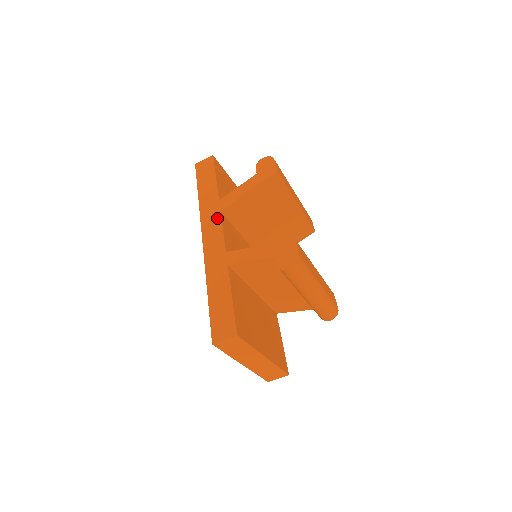
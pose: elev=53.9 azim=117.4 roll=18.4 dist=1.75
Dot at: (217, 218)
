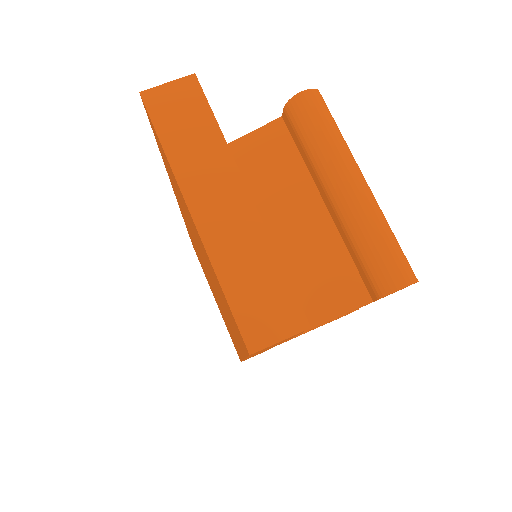
Dot at: occluded
